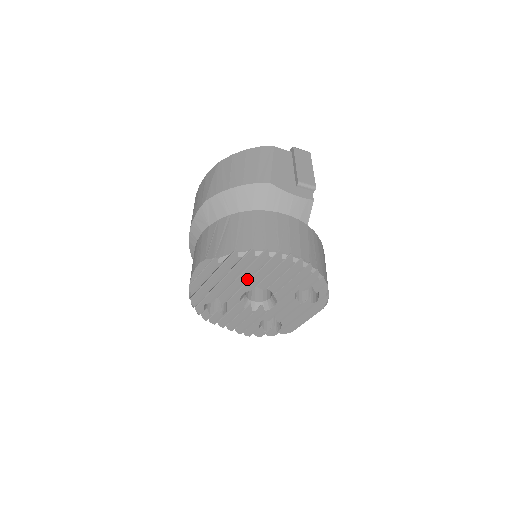
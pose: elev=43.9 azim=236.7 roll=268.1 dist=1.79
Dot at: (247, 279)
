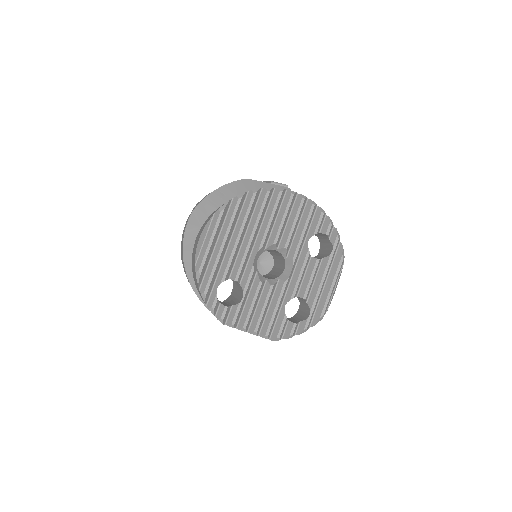
Dot at: (254, 231)
